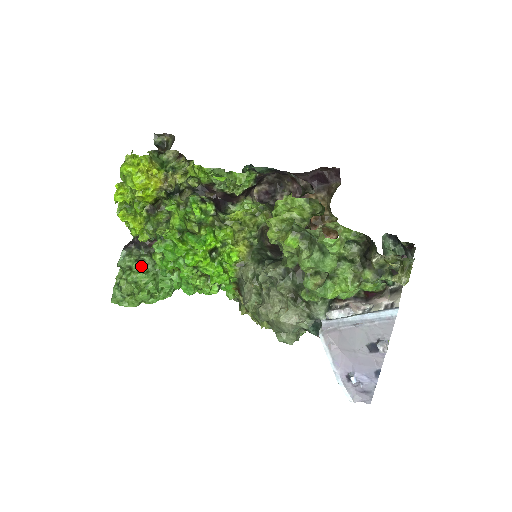
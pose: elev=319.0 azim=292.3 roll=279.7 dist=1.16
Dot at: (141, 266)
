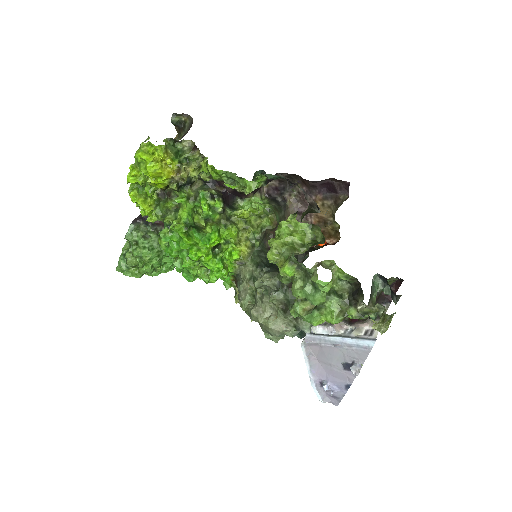
Dot at: (147, 243)
